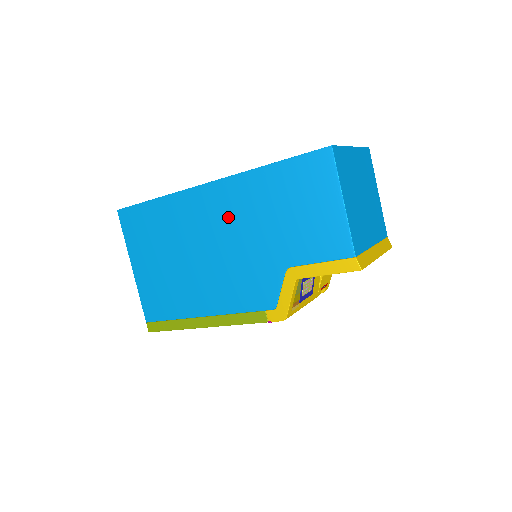
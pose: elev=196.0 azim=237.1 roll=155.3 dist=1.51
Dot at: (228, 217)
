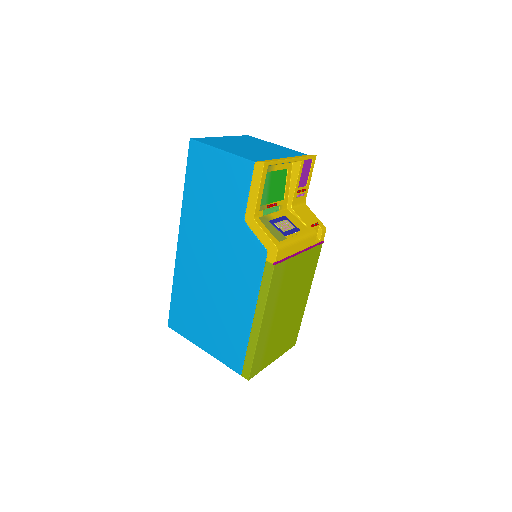
Dot at: (200, 242)
